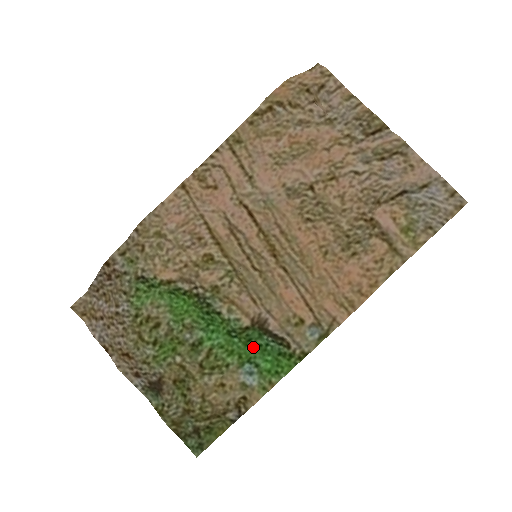
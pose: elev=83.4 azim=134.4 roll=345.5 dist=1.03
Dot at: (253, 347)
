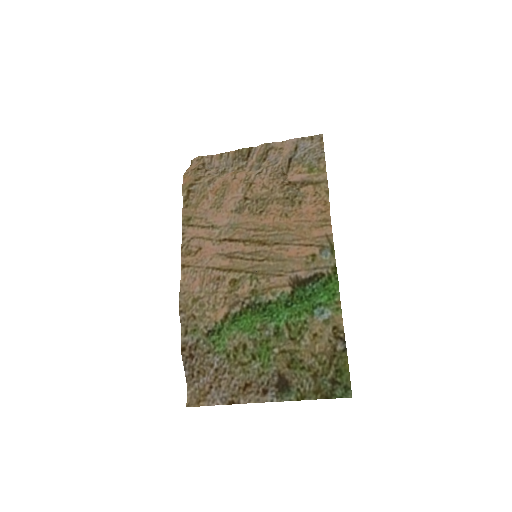
Dot at: (308, 300)
